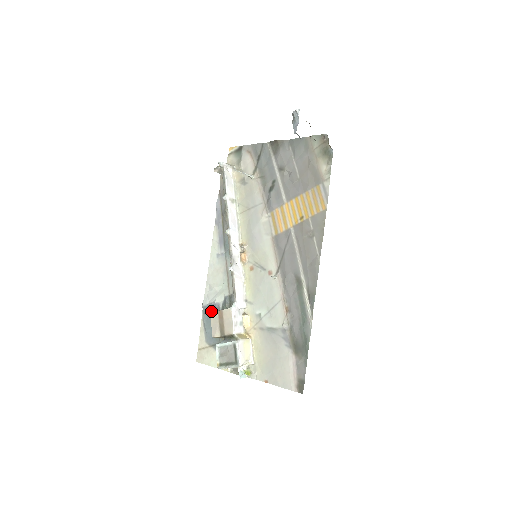
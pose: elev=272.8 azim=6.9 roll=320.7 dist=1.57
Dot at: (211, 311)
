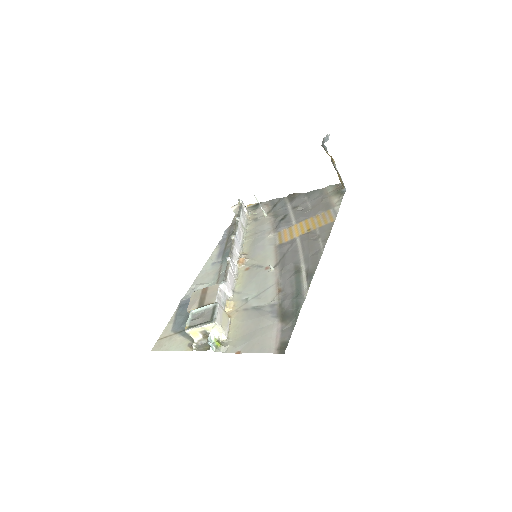
Dot at: occluded
